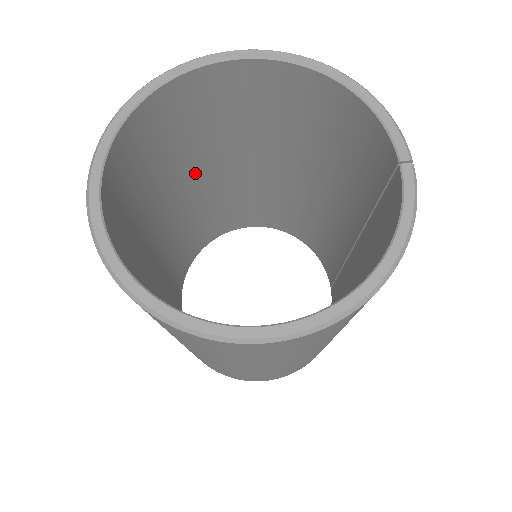
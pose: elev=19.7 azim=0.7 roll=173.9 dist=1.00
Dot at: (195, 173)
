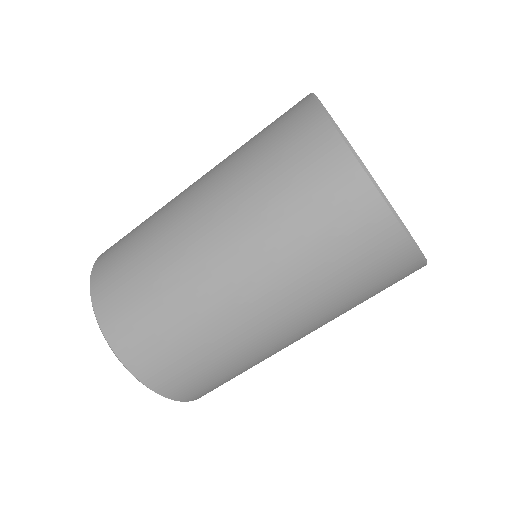
Dot at: occluded
